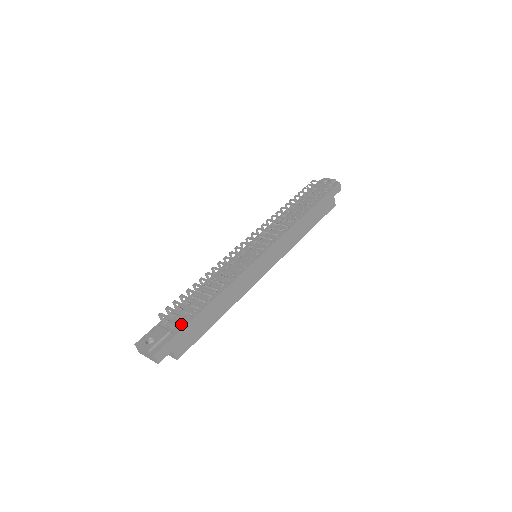
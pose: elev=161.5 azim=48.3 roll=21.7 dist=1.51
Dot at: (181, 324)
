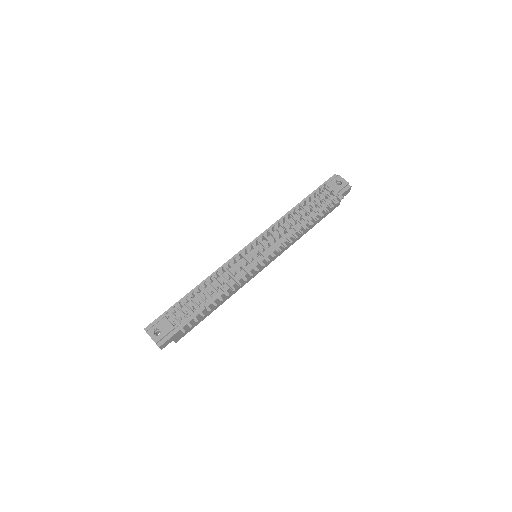
Dot at: occluded
